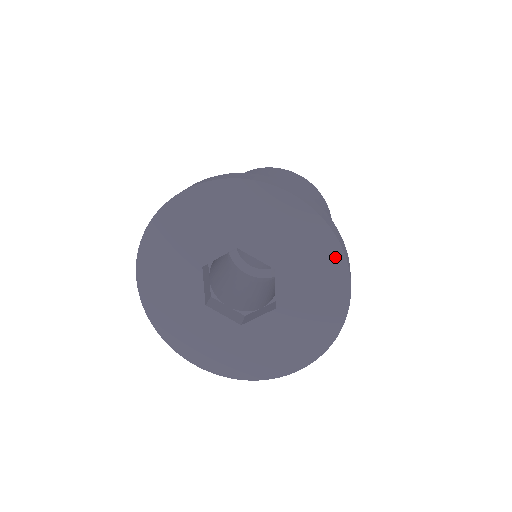
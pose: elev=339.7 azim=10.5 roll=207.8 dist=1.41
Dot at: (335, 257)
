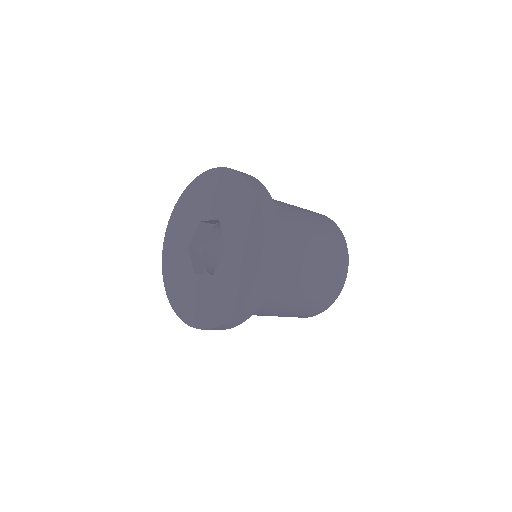
Dot at: (255, 260)
